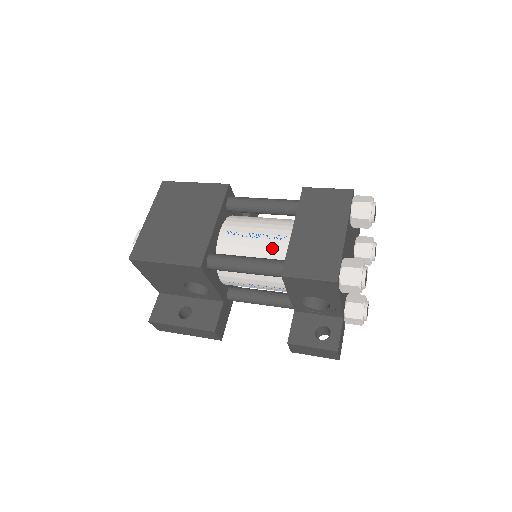
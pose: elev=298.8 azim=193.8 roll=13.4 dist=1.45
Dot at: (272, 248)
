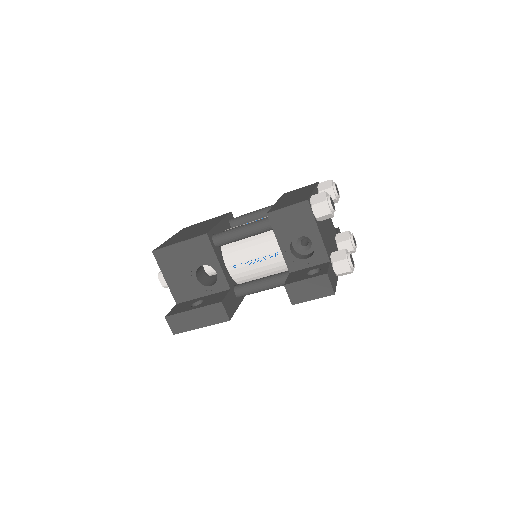
Dot at: occluded
